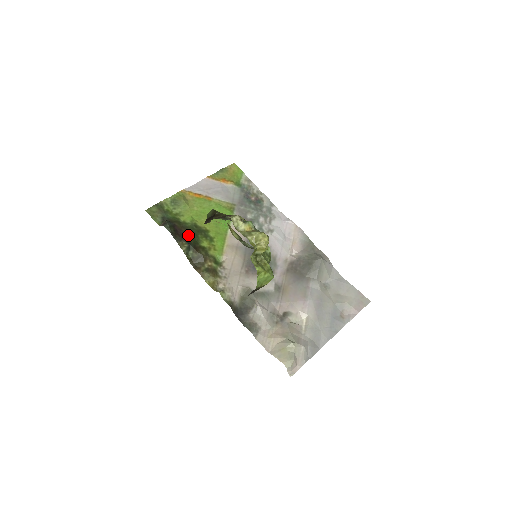
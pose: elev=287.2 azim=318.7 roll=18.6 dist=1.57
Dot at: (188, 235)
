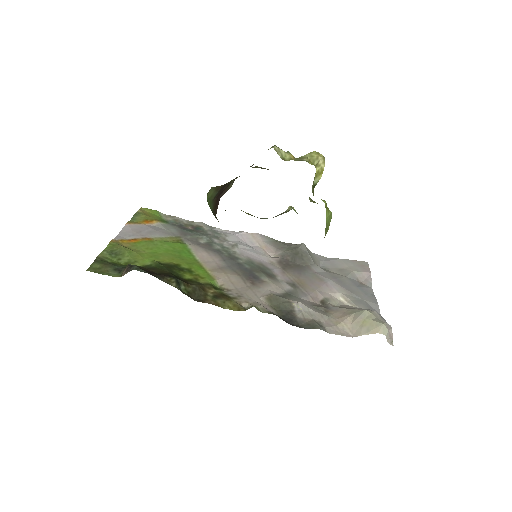
Dot at: (163, 273)
